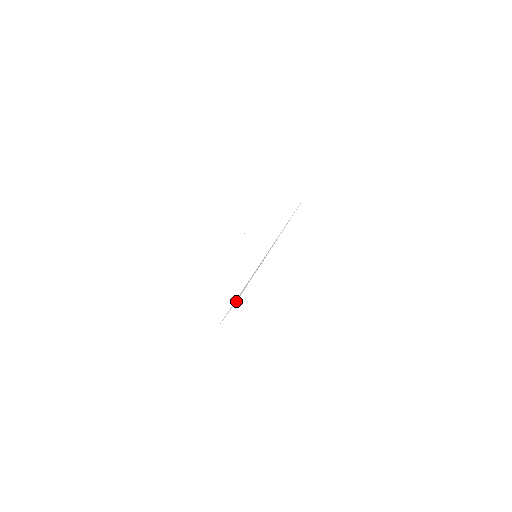
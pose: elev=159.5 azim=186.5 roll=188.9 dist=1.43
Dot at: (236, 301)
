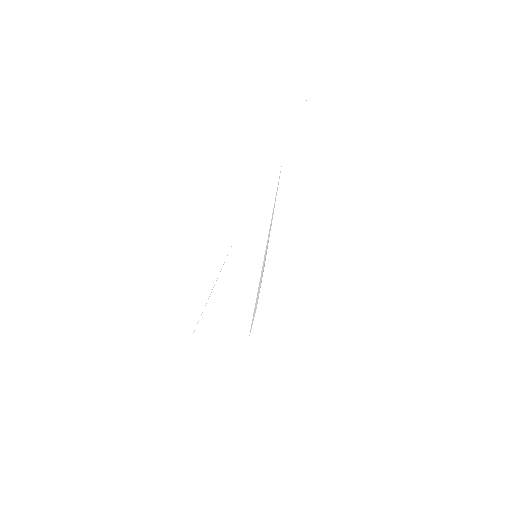
Dot at: (256, 308)
